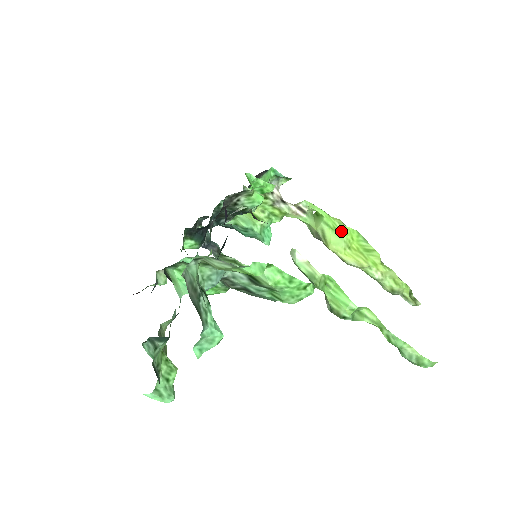
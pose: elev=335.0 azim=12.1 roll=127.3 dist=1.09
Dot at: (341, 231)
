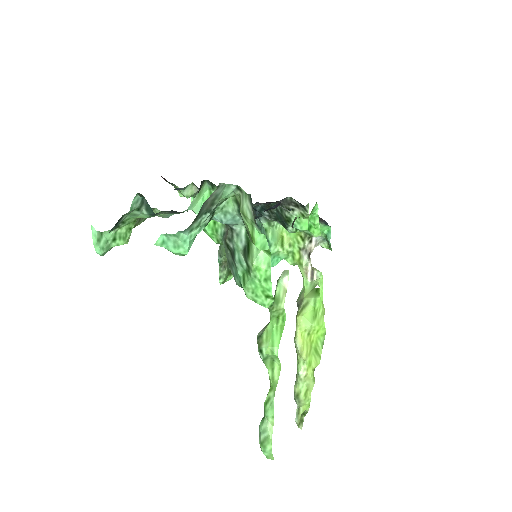
Dot at: (318, 318)
